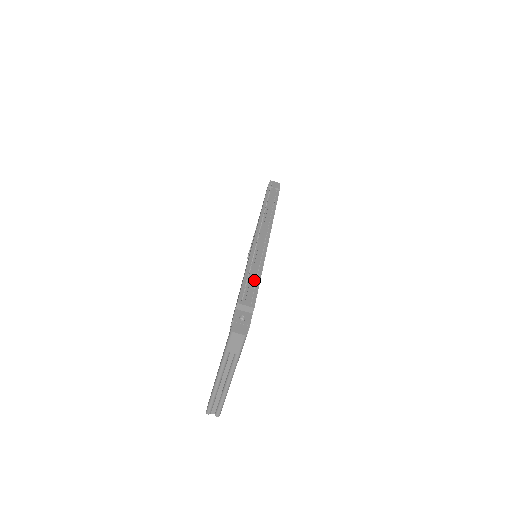
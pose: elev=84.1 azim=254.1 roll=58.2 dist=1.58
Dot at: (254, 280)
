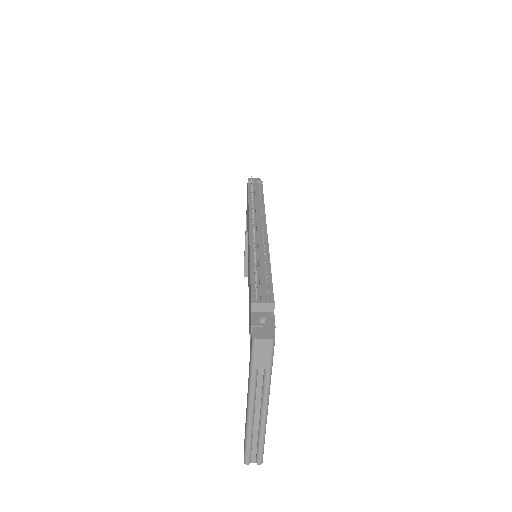
Dot at: (264, 274)
